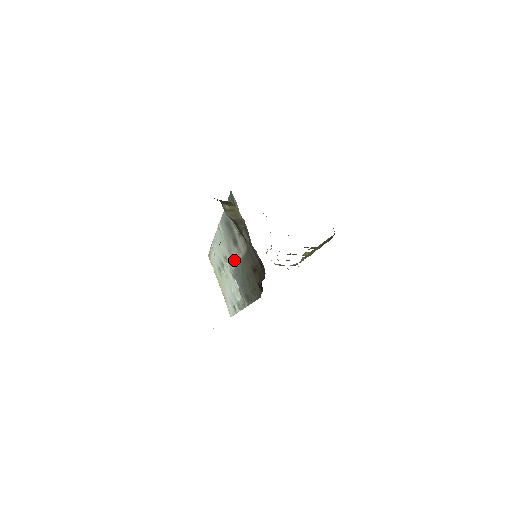
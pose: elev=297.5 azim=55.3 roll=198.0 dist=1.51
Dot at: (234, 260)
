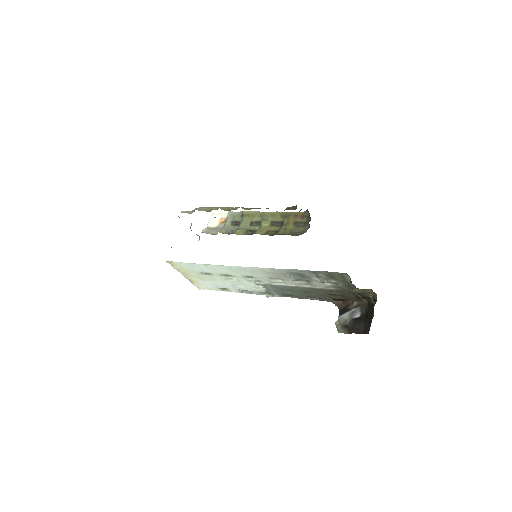
Dot at: (281, 283)
